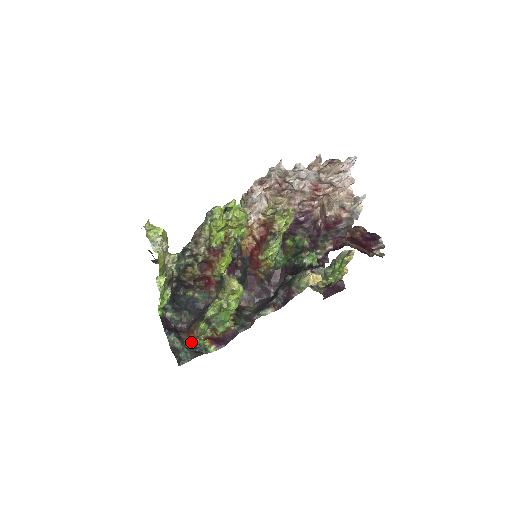
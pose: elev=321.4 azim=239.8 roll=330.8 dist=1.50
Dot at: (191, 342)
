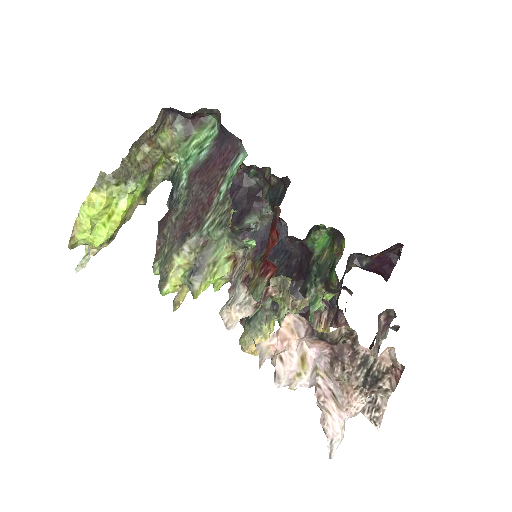
Dot at: occluded
